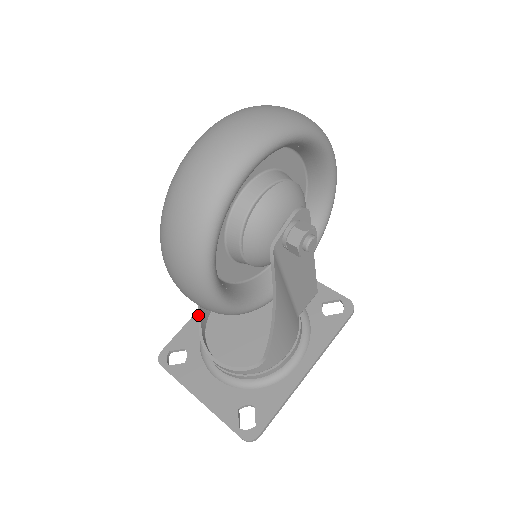
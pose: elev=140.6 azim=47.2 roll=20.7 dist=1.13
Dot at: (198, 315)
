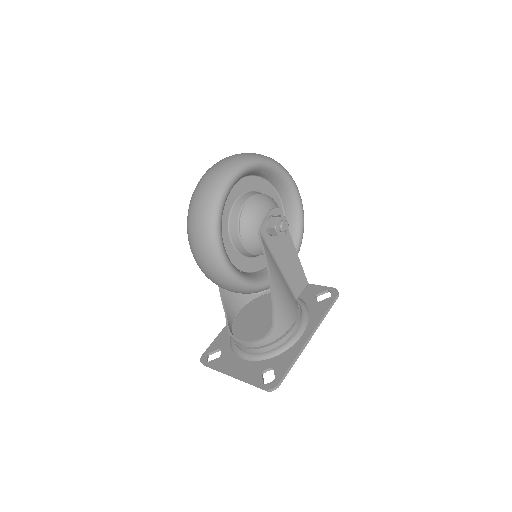
Dot at: occluded
